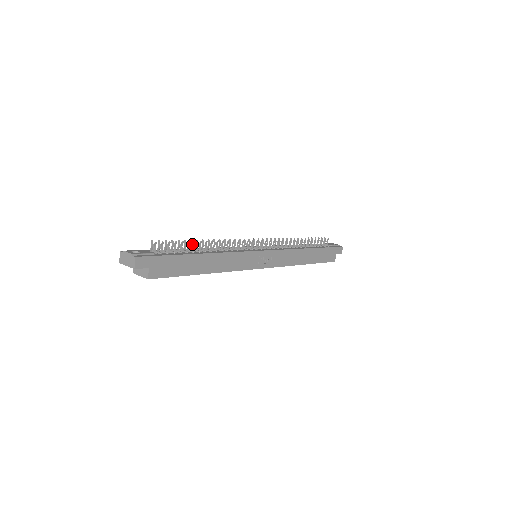
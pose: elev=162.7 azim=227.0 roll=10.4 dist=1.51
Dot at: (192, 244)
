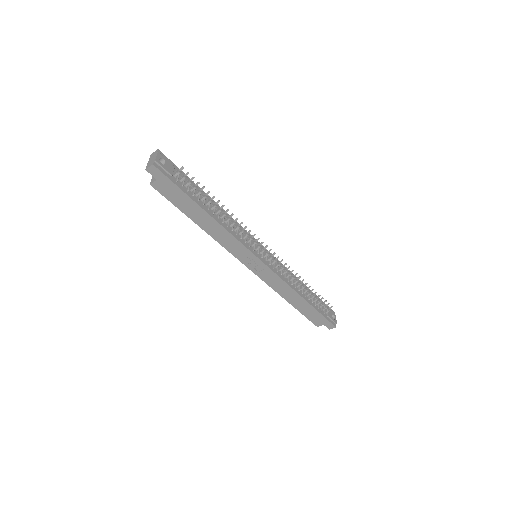
Dot at: (212, 199)
